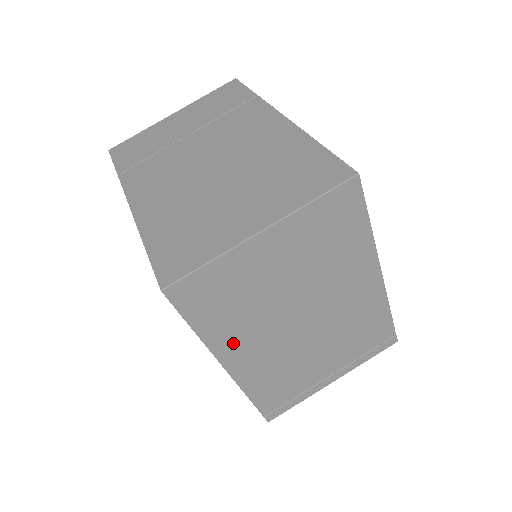
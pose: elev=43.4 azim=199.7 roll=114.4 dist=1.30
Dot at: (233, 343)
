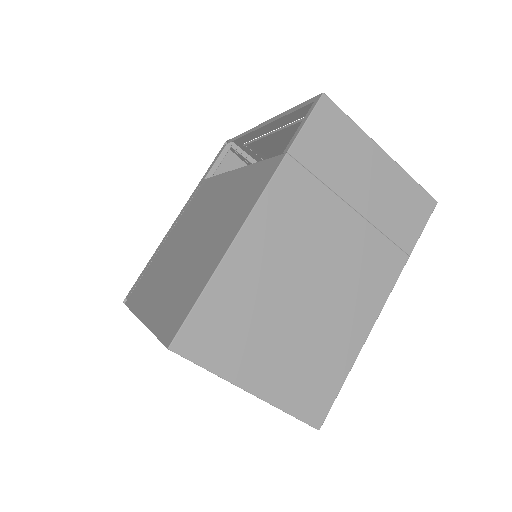
Dot at: occluded
